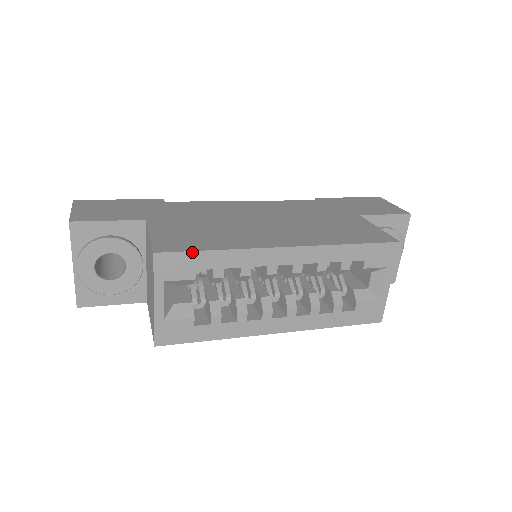
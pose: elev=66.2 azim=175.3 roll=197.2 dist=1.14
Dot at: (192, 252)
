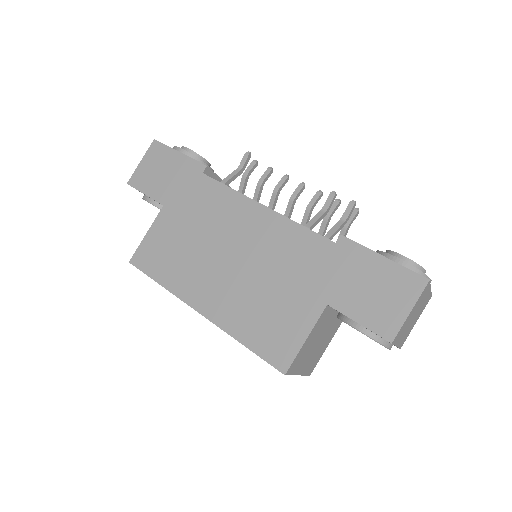
Dot at: (147, 275)
